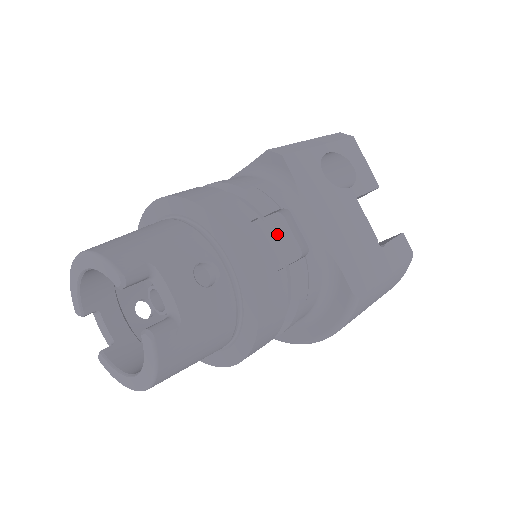
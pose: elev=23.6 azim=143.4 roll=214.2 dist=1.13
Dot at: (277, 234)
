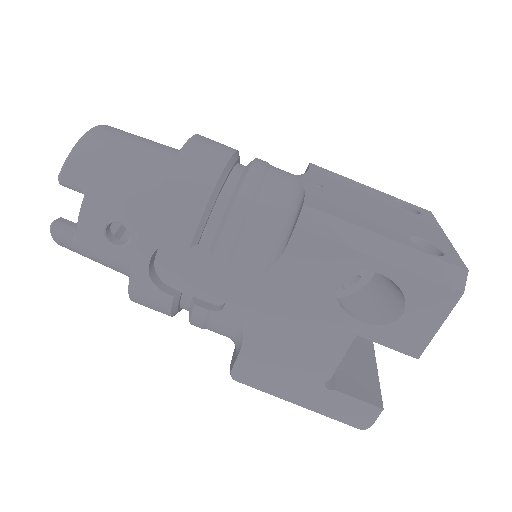
Dot at: (212, 271)
